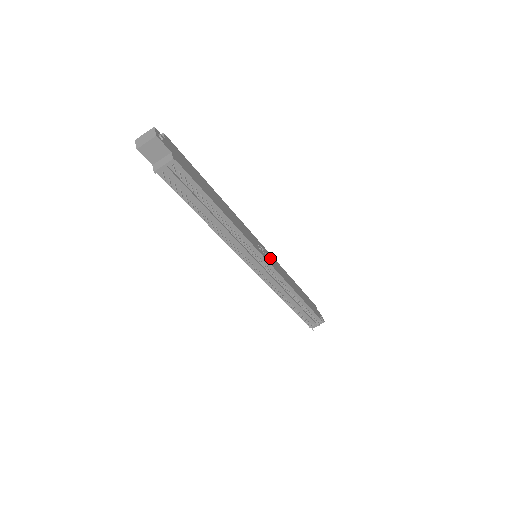
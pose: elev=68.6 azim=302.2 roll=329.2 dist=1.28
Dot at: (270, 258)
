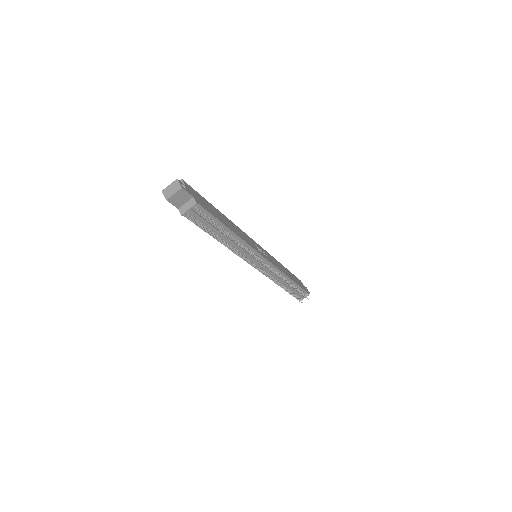
Dot at: (267, 255)
